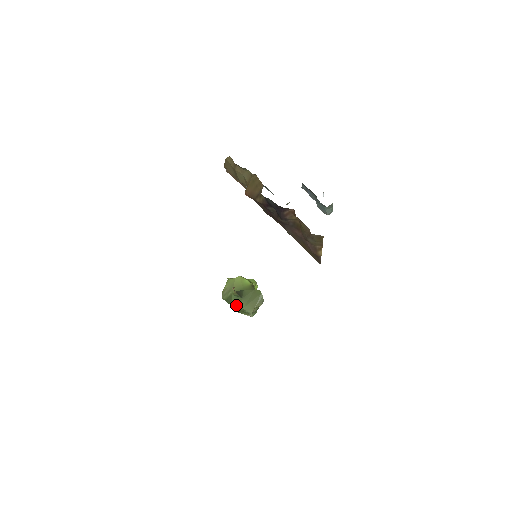
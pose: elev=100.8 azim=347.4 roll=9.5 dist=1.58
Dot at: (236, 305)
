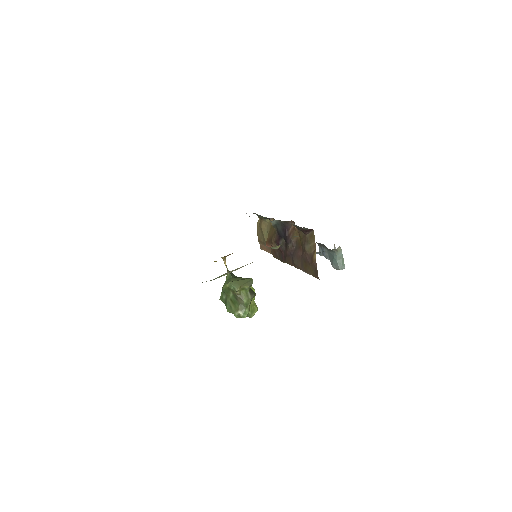
Dot at: (226, 284)
